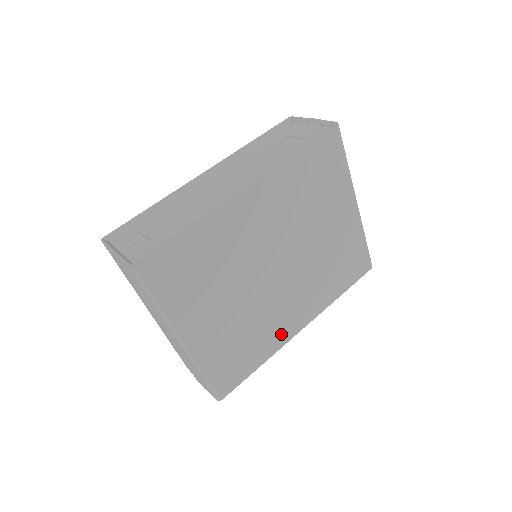
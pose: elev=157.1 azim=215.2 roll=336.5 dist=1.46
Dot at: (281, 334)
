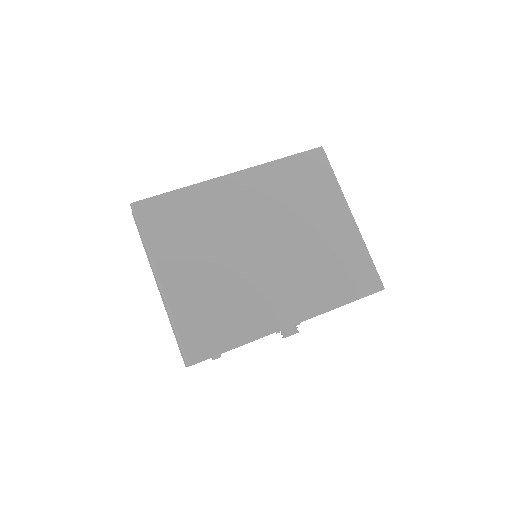
Dot at: (265, 320)
